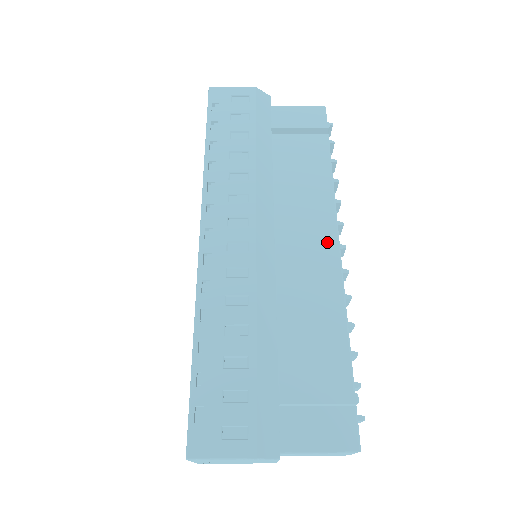
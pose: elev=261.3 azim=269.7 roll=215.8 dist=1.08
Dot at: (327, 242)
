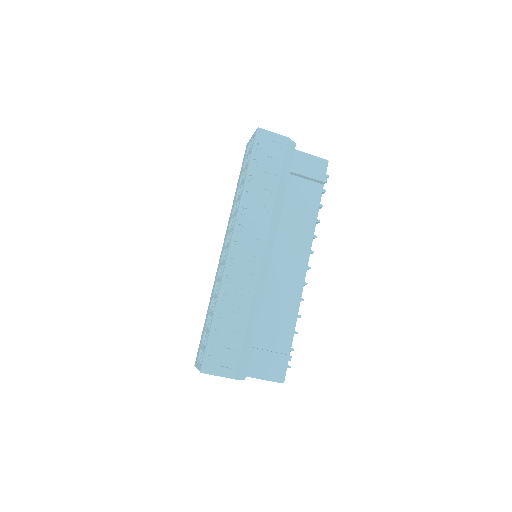
Dot at: (301, 263)
